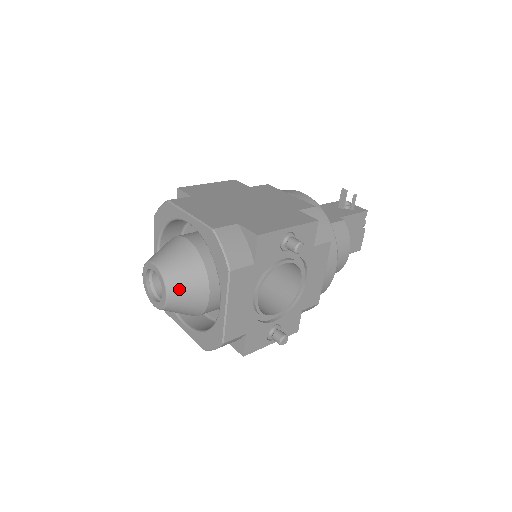
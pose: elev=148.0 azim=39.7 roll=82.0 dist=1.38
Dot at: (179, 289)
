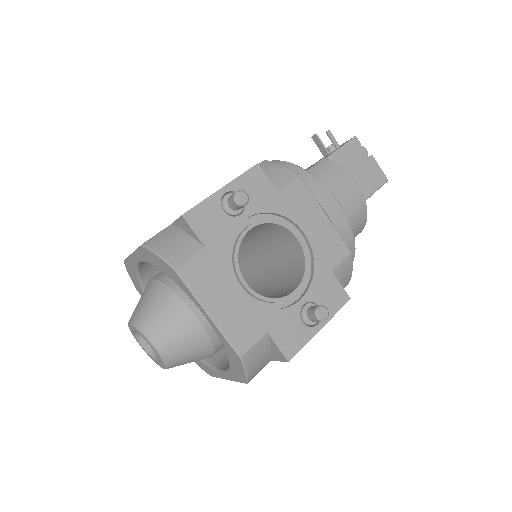
Dot at: (160, 330)
